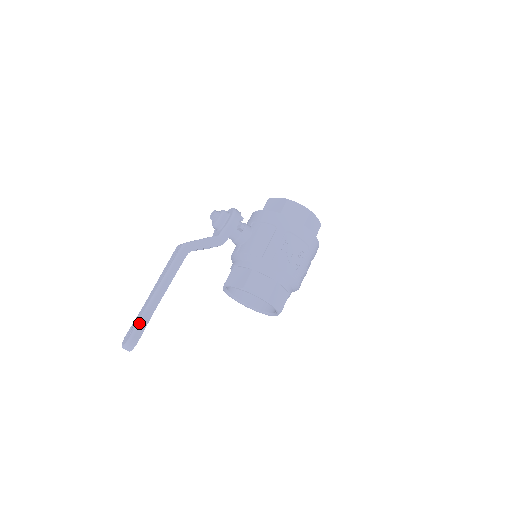
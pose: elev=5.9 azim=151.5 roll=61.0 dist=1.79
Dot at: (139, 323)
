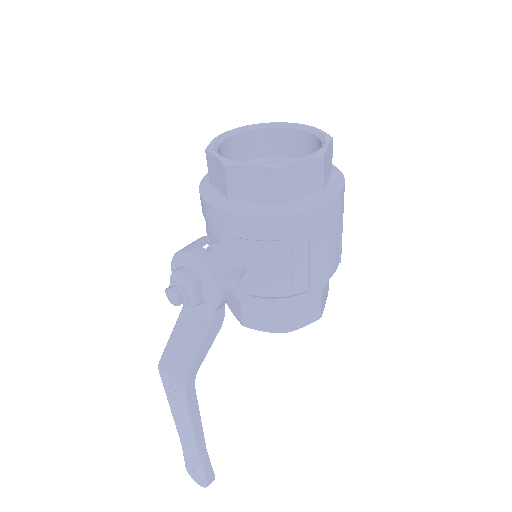
Dot at: (202, 471)
